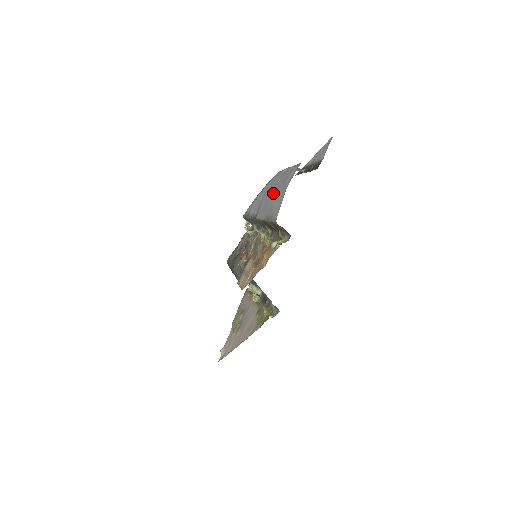
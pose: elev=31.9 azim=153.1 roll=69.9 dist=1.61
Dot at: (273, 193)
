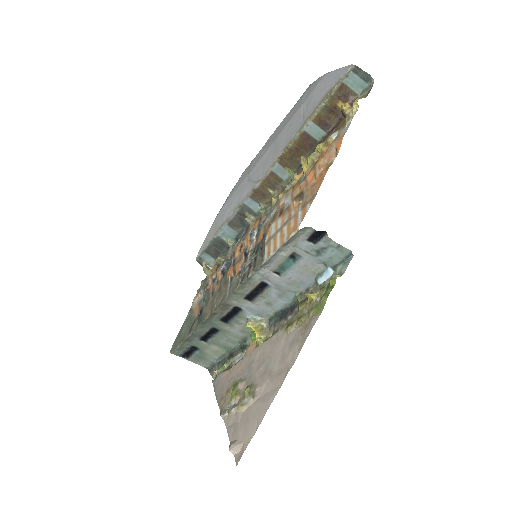
Dot at: (281, 132)
